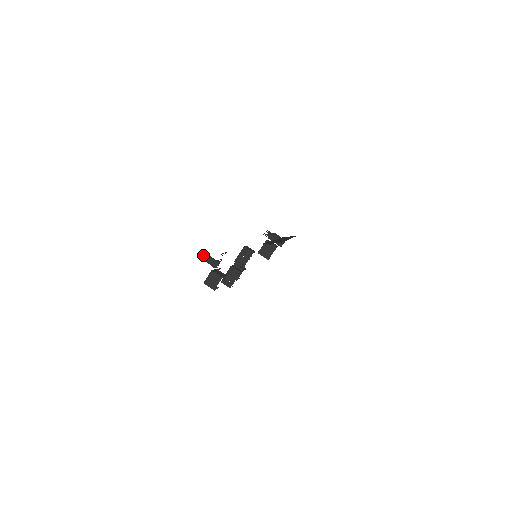
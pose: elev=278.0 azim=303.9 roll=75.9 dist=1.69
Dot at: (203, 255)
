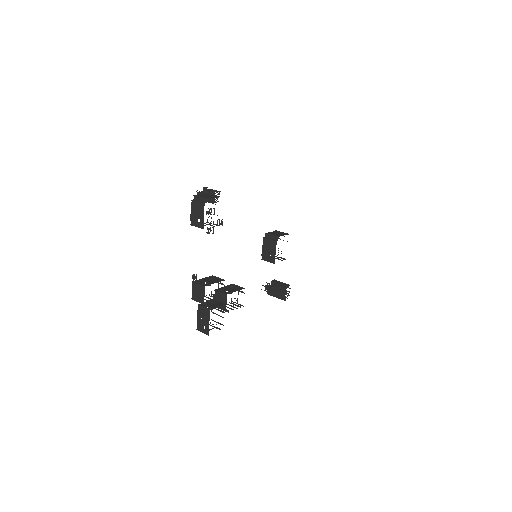
Dot at: occluded
